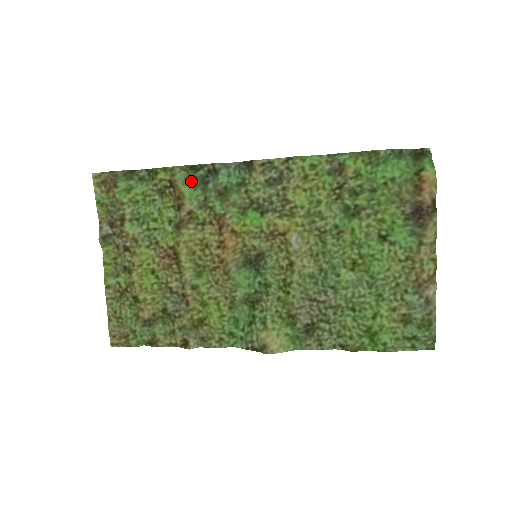
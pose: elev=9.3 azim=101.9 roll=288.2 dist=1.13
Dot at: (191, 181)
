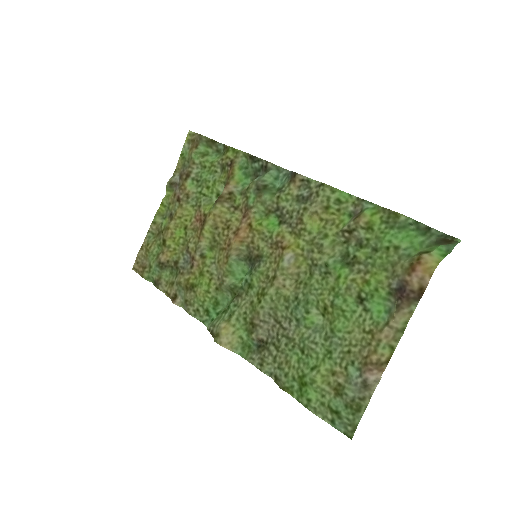
Dot at: (247, 169)
